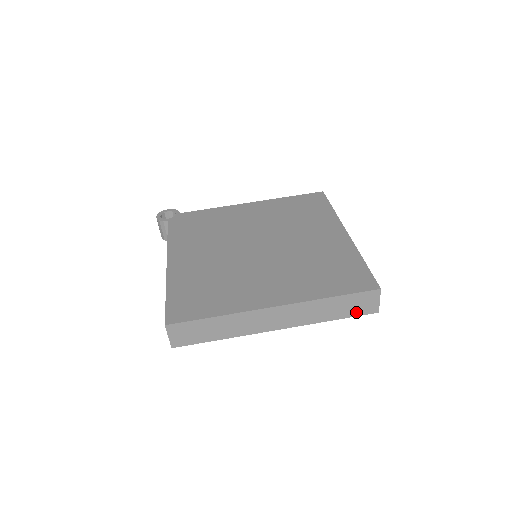
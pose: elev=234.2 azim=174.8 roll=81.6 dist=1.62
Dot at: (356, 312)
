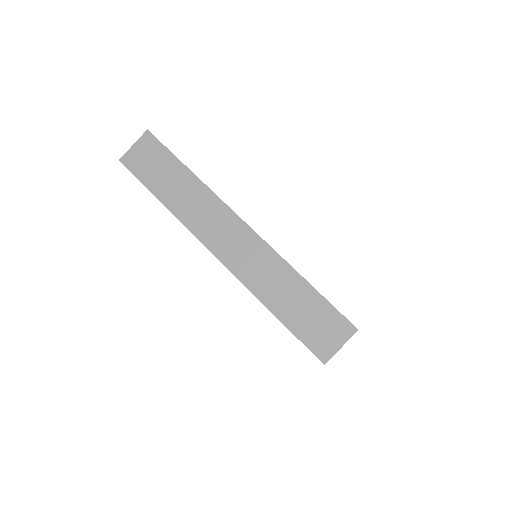
Dot at: (304, 332)
